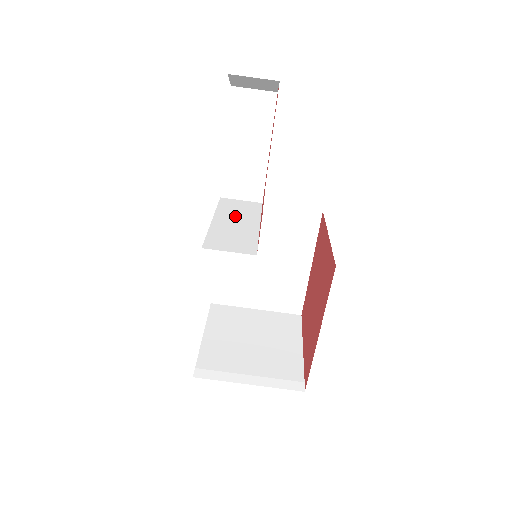
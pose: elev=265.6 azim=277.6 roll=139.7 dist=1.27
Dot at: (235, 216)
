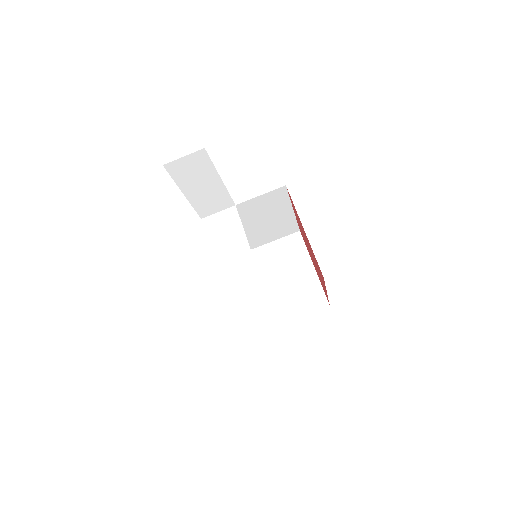
Dot at: (227, 246)
